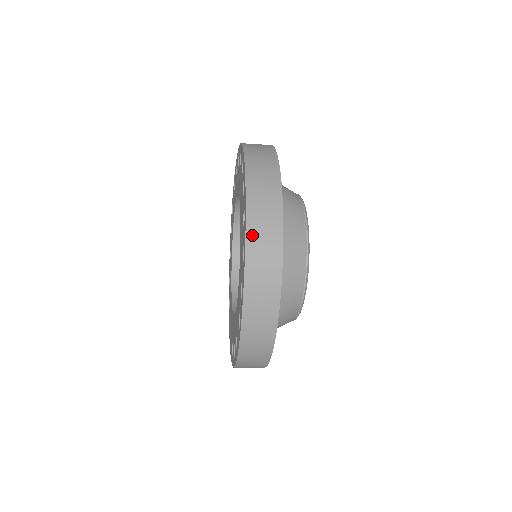
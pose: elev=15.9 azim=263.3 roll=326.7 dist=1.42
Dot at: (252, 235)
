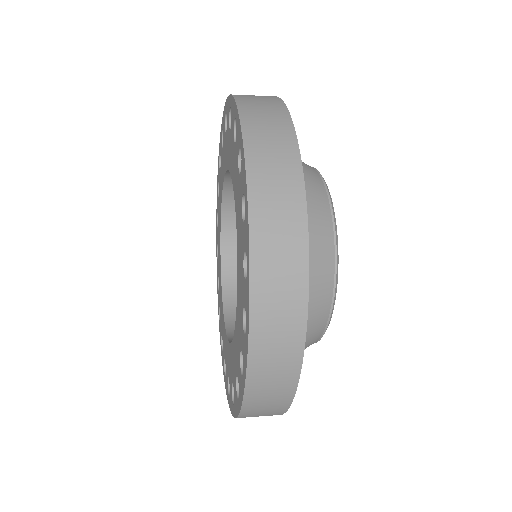
Dot at: (260, 308)
